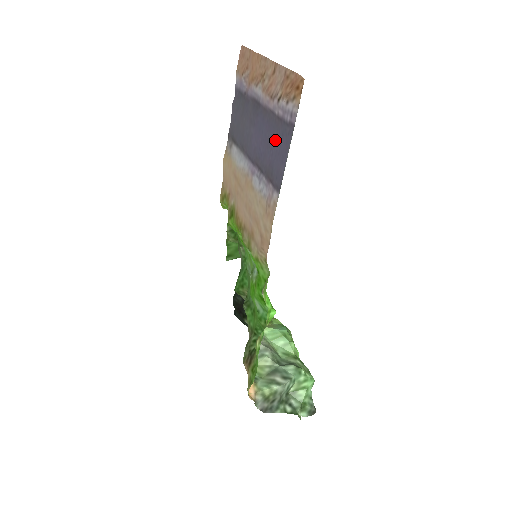
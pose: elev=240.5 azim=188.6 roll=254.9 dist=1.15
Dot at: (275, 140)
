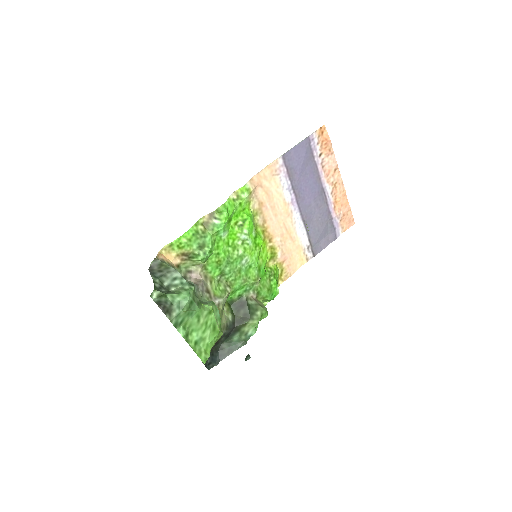
Dot at: (305, 163)
